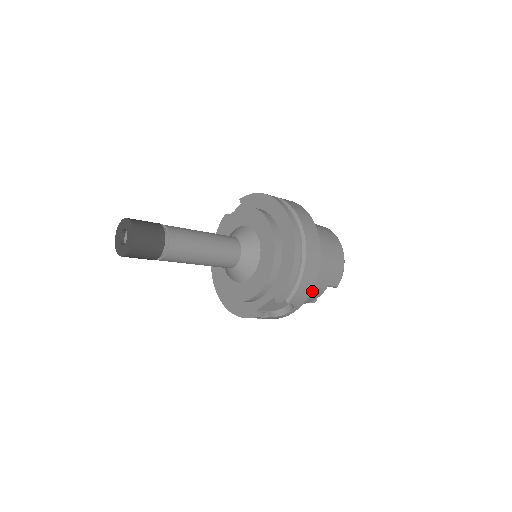
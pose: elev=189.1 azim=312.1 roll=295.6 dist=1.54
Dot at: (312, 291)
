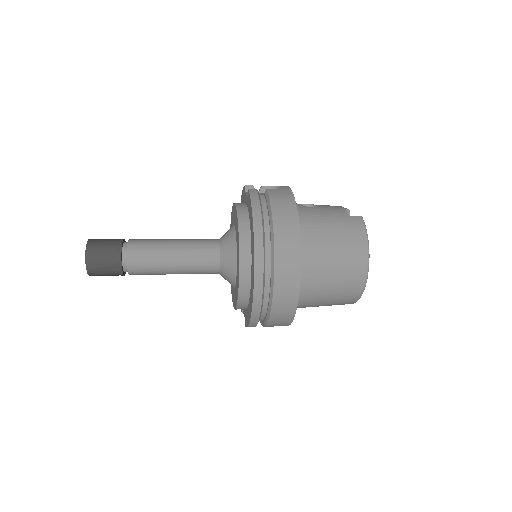
Dot at: occluded
